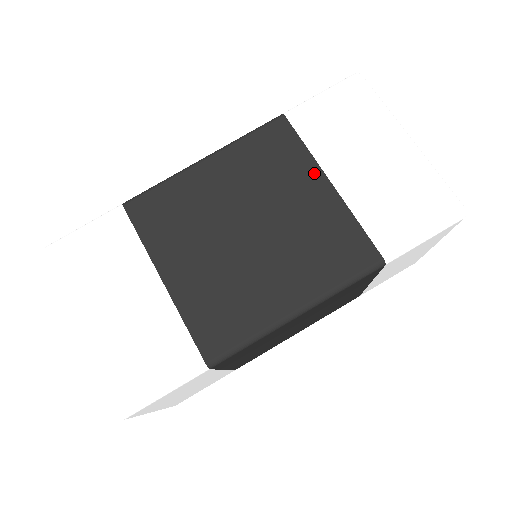
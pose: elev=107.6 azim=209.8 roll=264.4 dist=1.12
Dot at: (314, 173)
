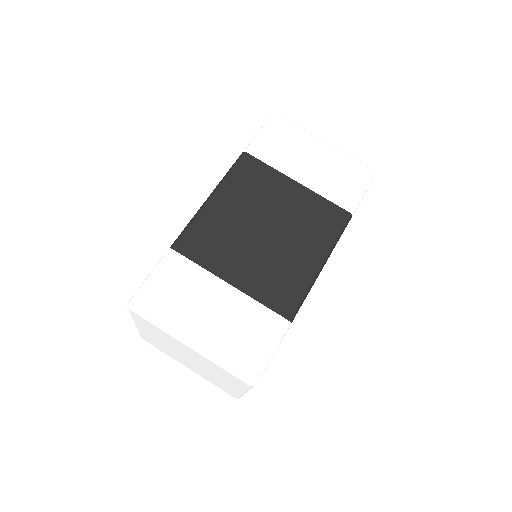
Dot at: (284, 180)
